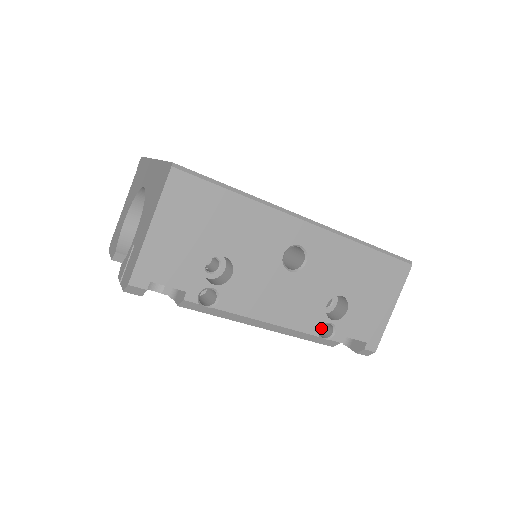
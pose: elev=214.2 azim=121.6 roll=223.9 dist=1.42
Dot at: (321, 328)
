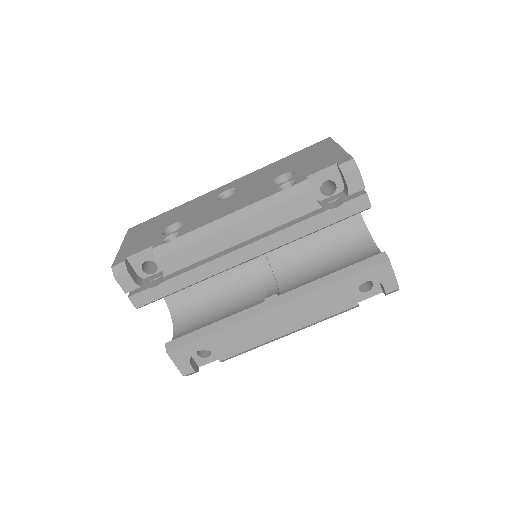
Dot at: occluded
